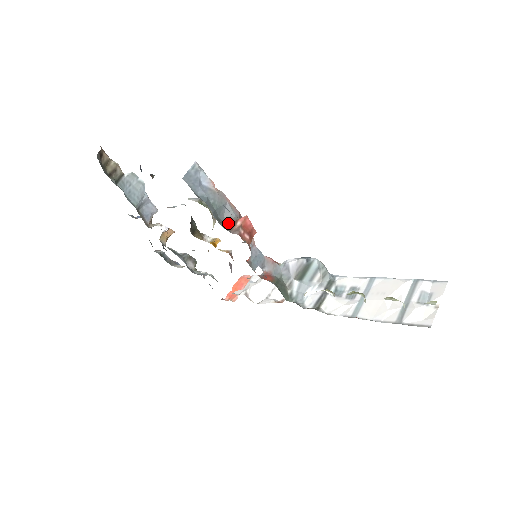
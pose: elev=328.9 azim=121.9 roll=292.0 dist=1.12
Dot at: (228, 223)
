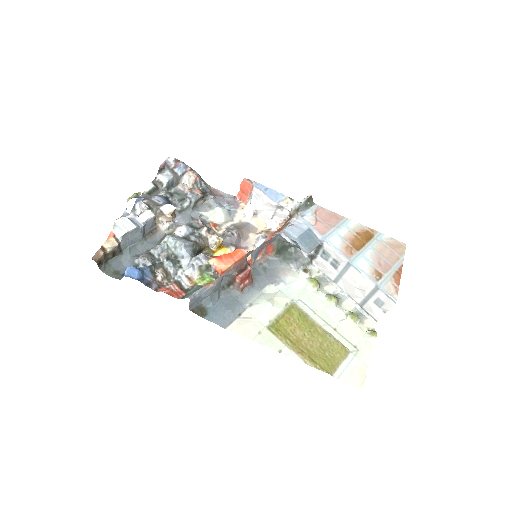
Dot at: (229, 279)
